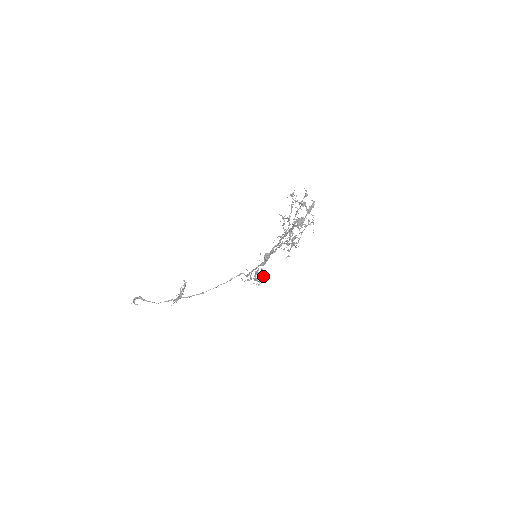
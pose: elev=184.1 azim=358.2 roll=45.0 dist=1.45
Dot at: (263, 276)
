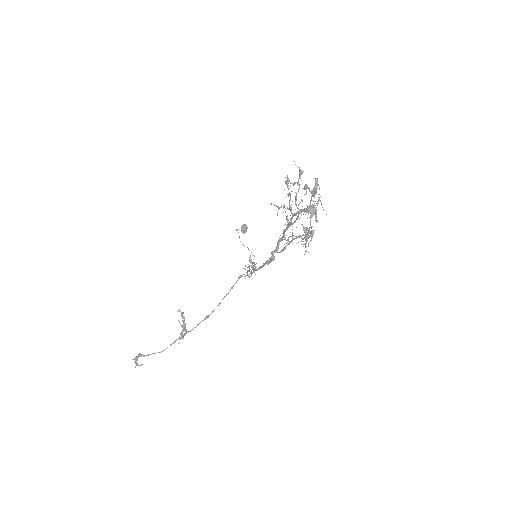
Dot at: (253, 255)
